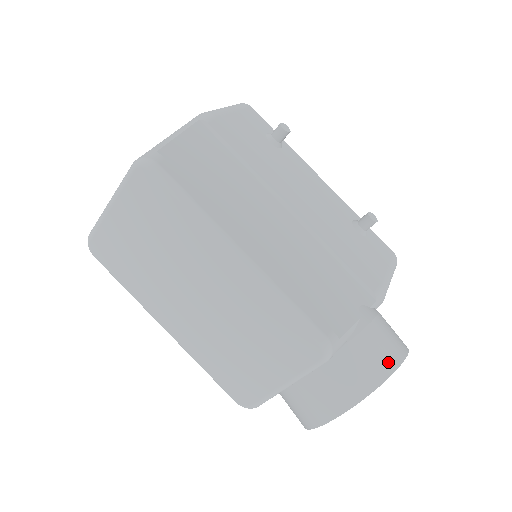
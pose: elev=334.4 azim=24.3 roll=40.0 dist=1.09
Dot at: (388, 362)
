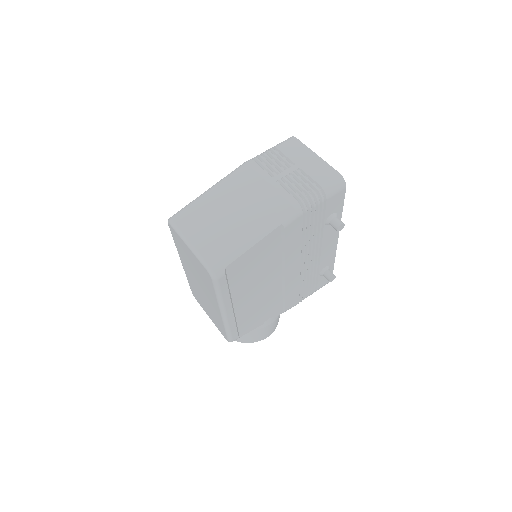
Dot at: (256, 340)
